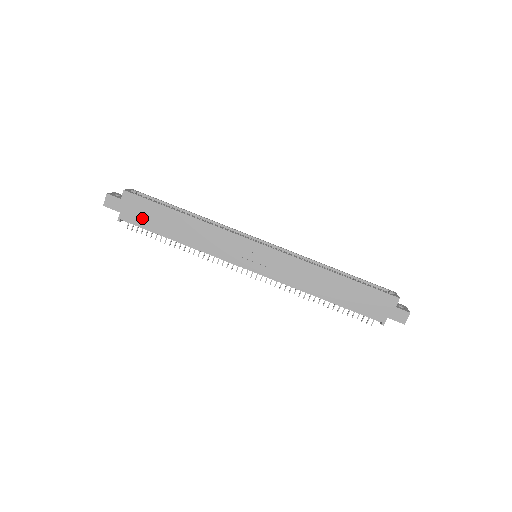
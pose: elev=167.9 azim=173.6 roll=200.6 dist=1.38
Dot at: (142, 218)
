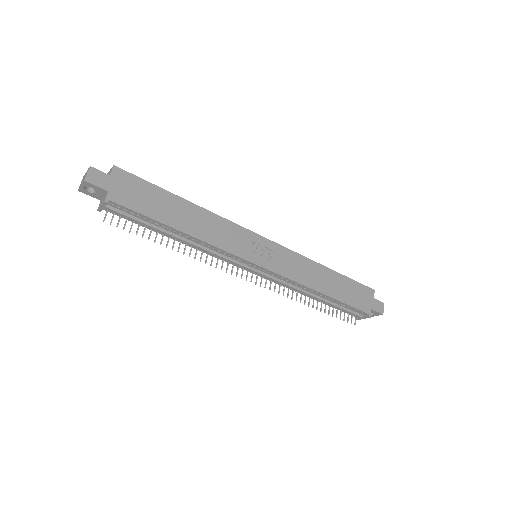
Dot at: (138, 201)
